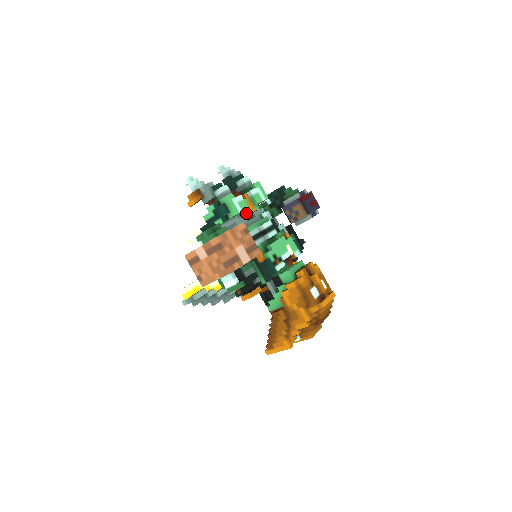
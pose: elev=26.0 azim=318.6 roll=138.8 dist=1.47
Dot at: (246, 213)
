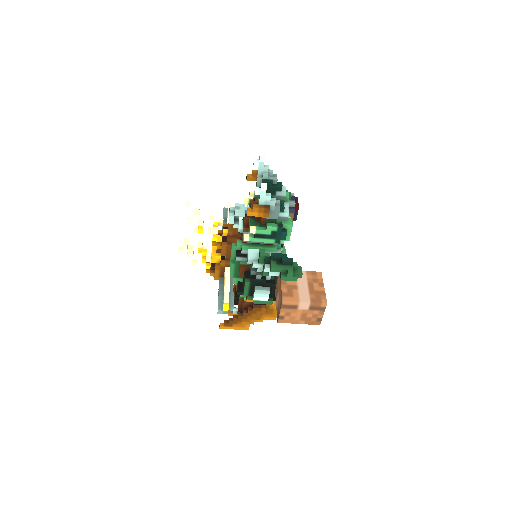
Dot at: occluded
